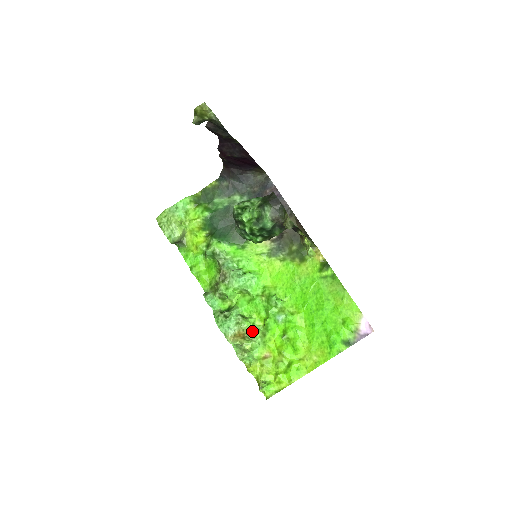
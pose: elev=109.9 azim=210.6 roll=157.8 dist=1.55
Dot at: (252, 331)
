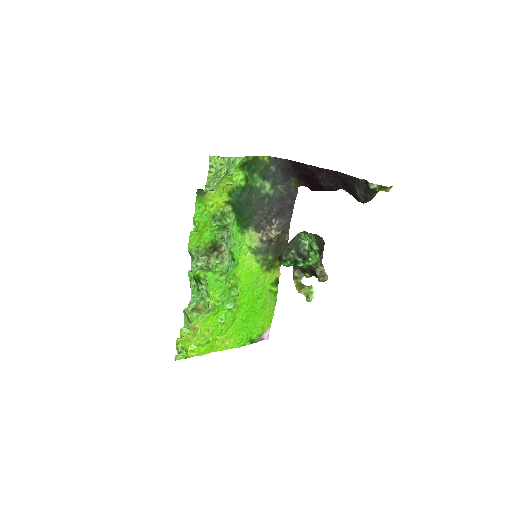
Dot at: (209, 310)
